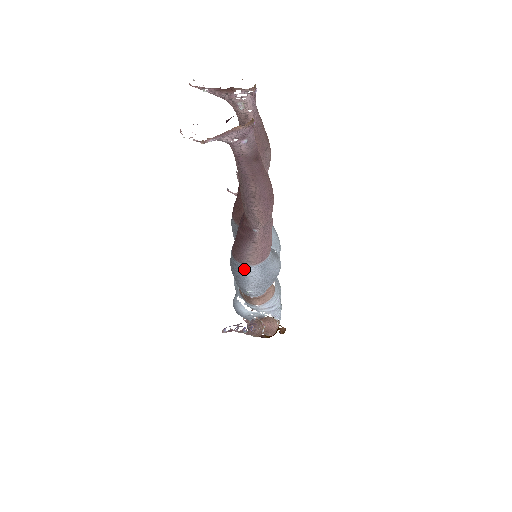
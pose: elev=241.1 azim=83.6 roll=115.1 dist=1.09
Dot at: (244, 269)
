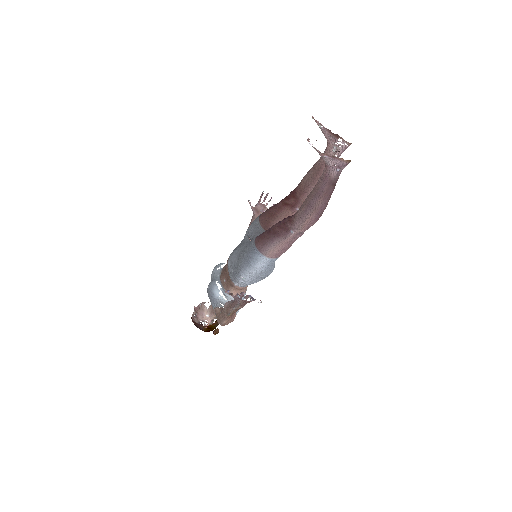
Dot at: (258, 257)
